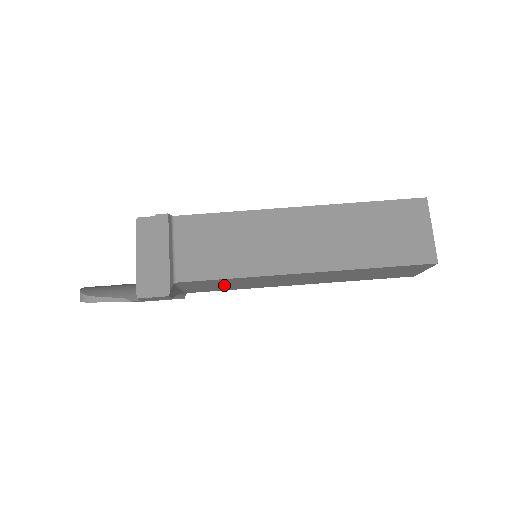
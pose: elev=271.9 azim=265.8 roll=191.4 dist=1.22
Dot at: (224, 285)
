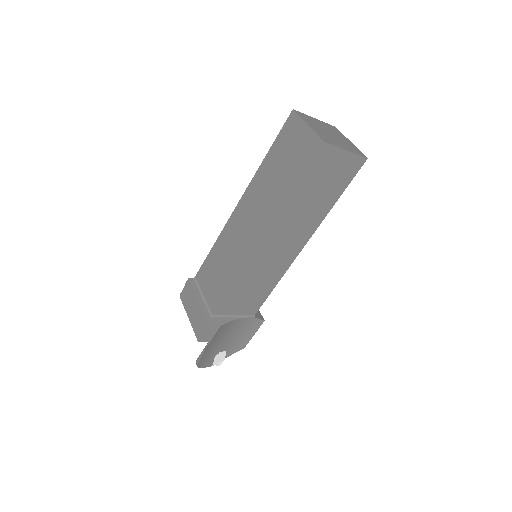
Dot at: (251, 292)
